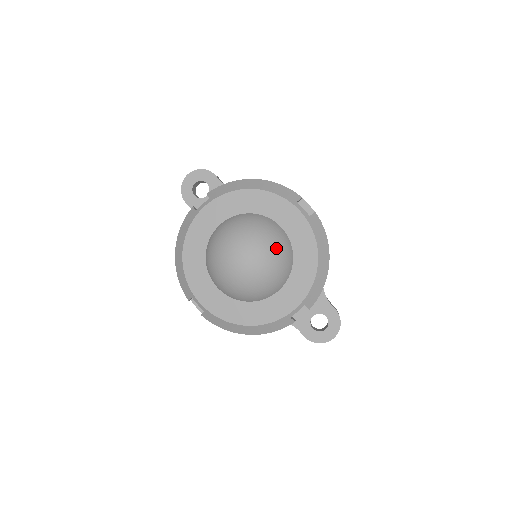
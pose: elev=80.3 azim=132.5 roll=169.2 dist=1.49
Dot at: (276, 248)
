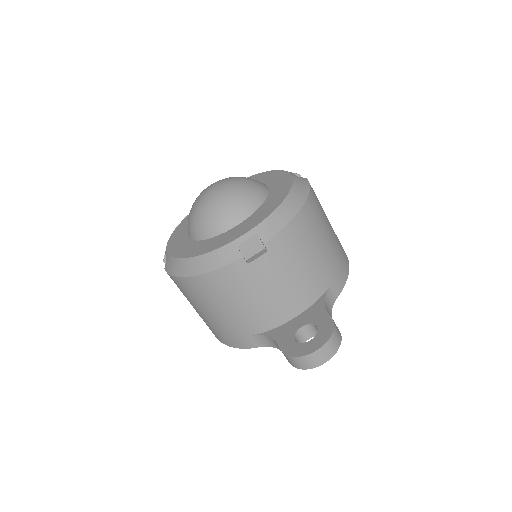
Dot at: (246, 183)
